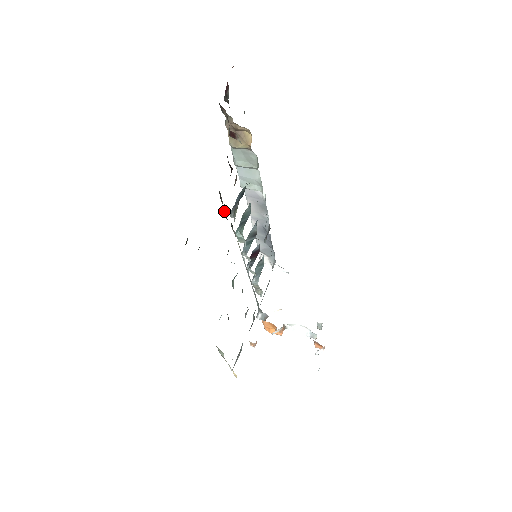
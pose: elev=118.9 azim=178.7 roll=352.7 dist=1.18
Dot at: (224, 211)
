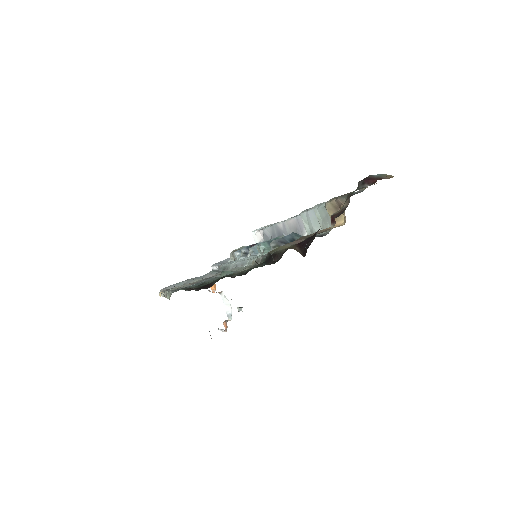
Dot at: (270, 253)
